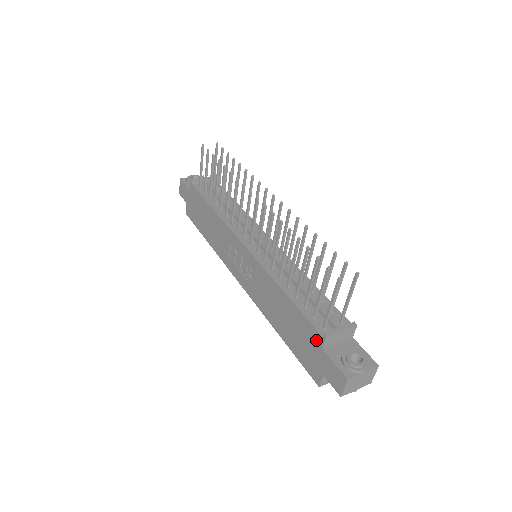
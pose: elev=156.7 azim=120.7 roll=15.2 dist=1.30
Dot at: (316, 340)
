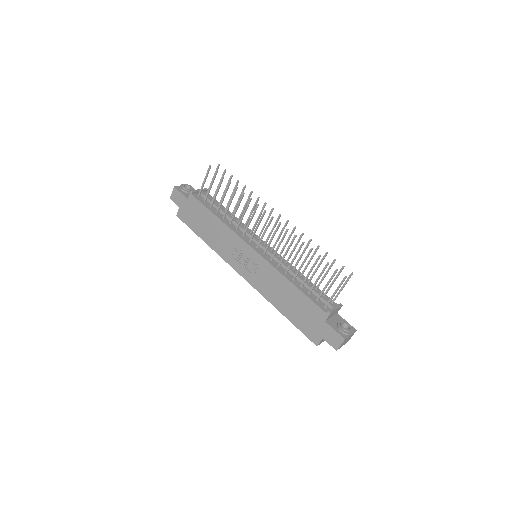
Dot at: (320, 316)
